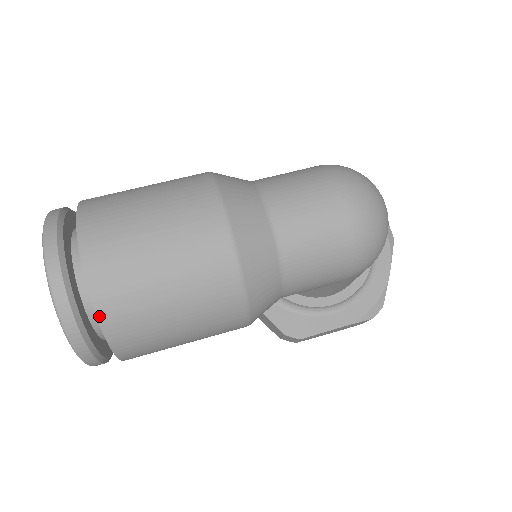
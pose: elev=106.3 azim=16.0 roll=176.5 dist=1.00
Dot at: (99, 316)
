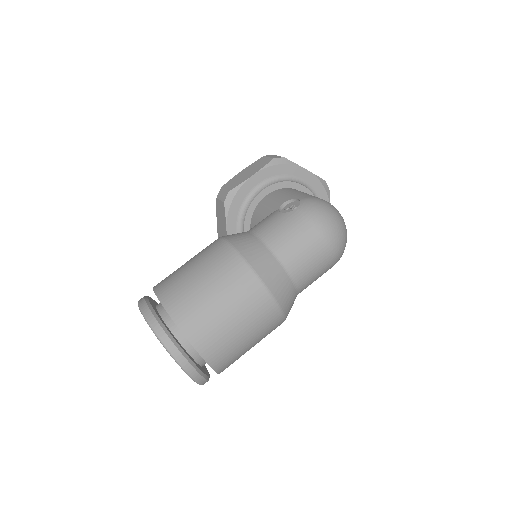
Dot at: (218, 372)
